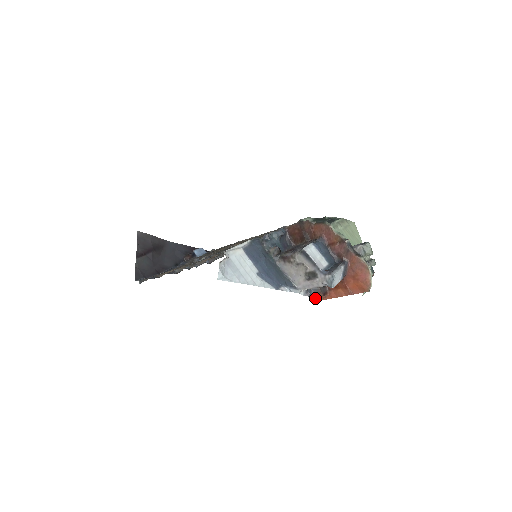
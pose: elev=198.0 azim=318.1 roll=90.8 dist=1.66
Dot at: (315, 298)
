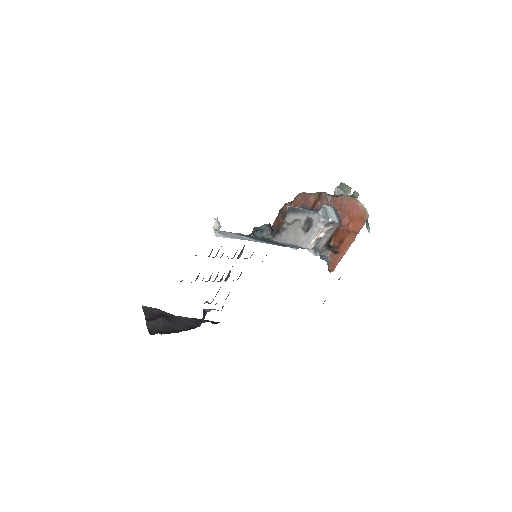
Dot at: (331, 267)
